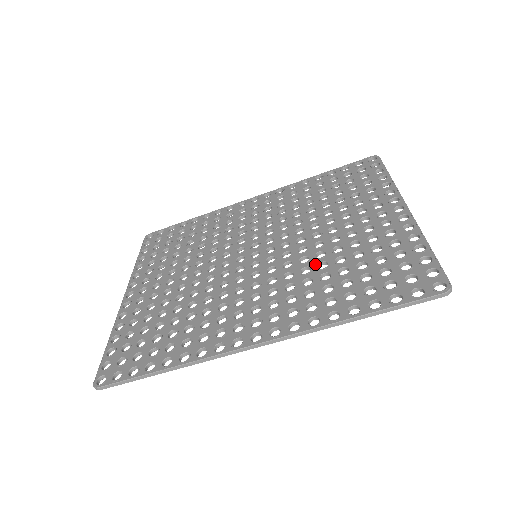
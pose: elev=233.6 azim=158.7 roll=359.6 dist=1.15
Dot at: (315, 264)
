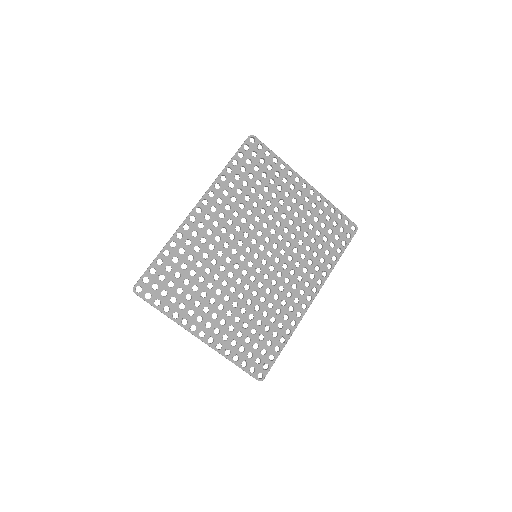
Dot at: (297, 244)
